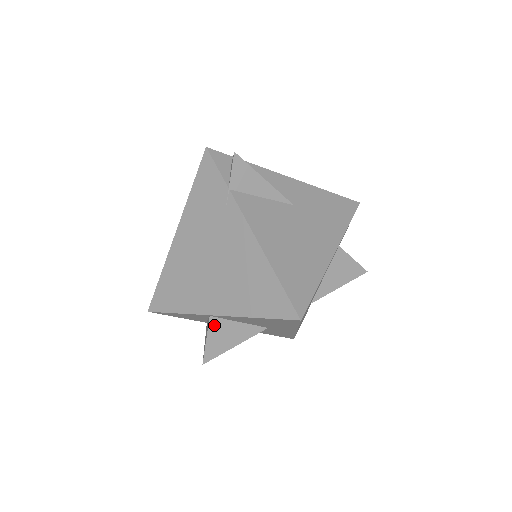
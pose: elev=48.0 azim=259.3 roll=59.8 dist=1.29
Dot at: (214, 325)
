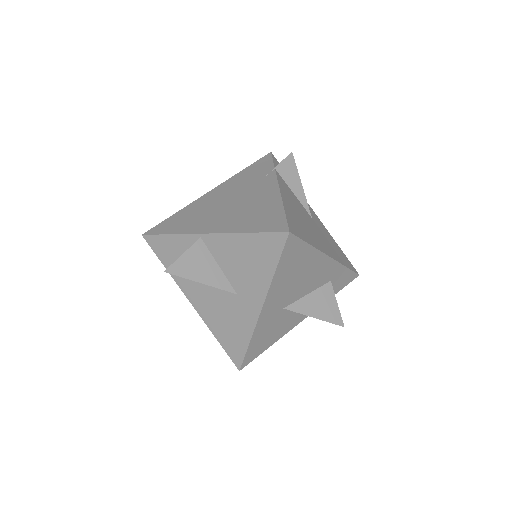
Dot at: (198, 248)
